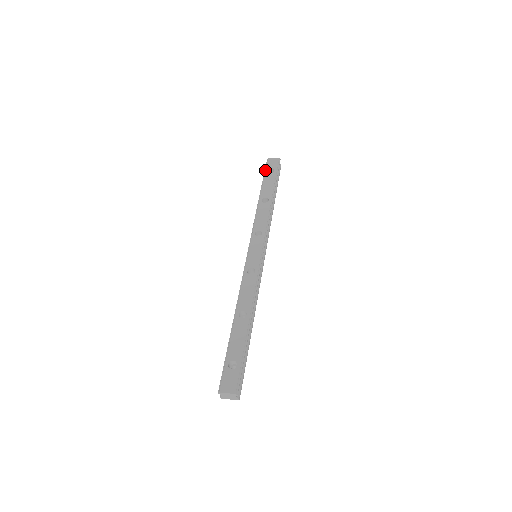
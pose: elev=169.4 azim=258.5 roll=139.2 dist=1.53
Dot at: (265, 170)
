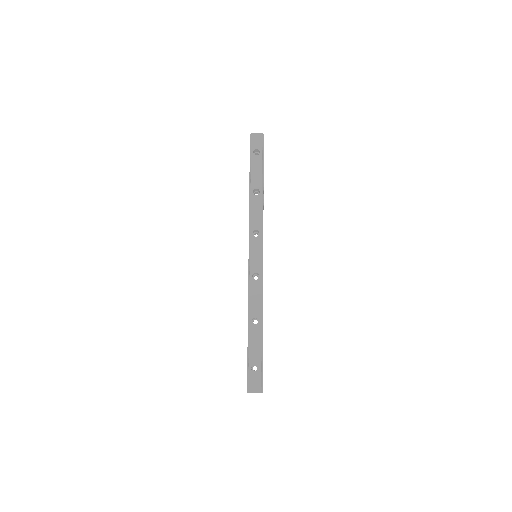
Dot at: (250, 151)
